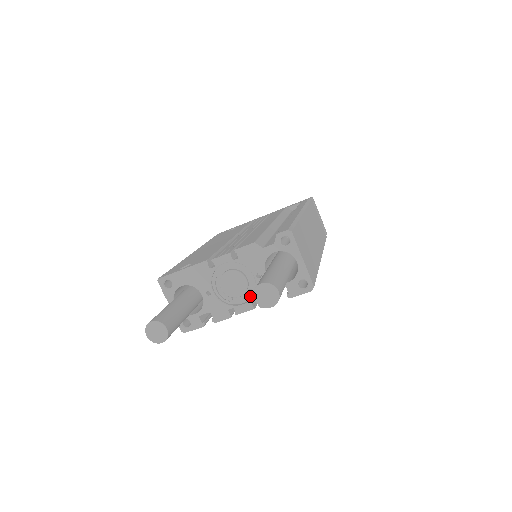
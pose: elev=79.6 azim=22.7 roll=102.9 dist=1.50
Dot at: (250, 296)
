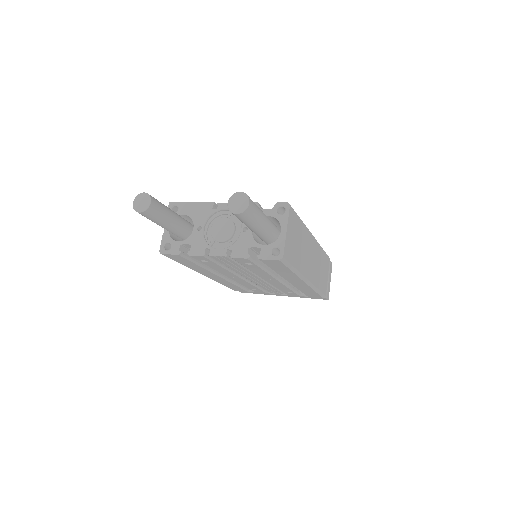
Dot at: (229, 245)
